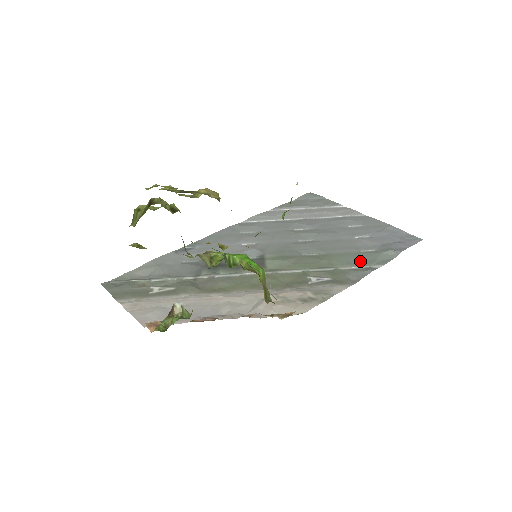
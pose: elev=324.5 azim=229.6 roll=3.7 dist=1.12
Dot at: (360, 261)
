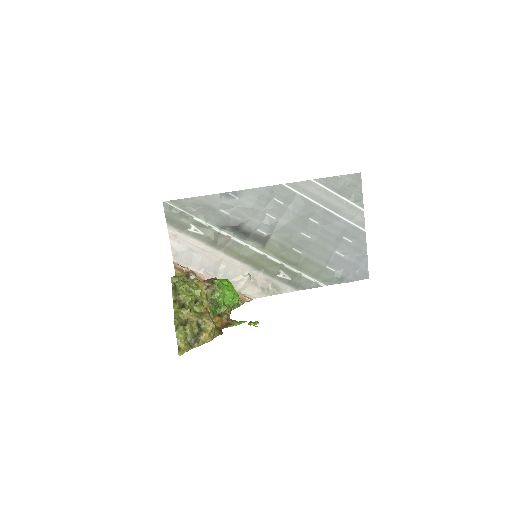
Dot at: (318, 275)
